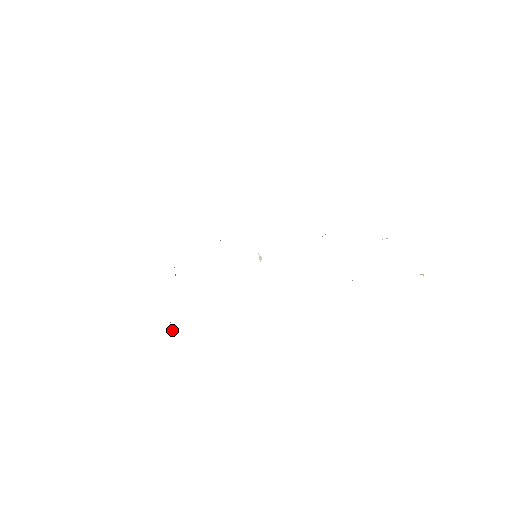
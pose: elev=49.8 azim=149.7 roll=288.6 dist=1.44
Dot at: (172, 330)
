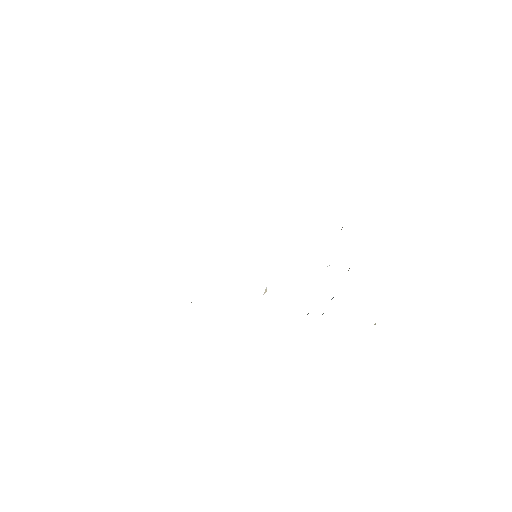
Dot at: occluded
